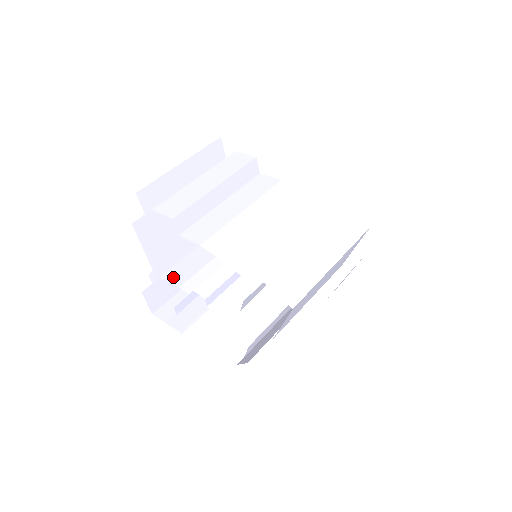
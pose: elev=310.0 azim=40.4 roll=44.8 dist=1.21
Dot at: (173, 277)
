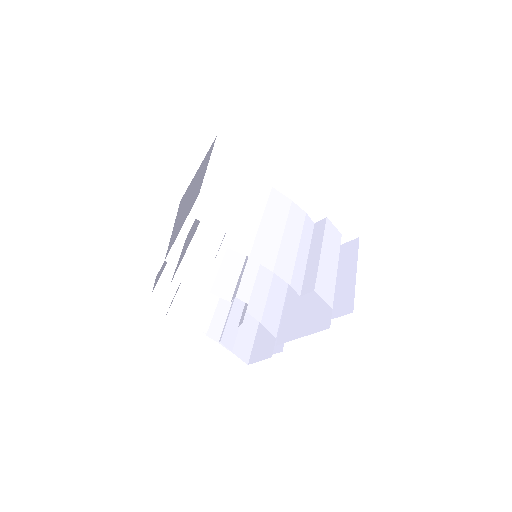
Dot at: (196, 281)
